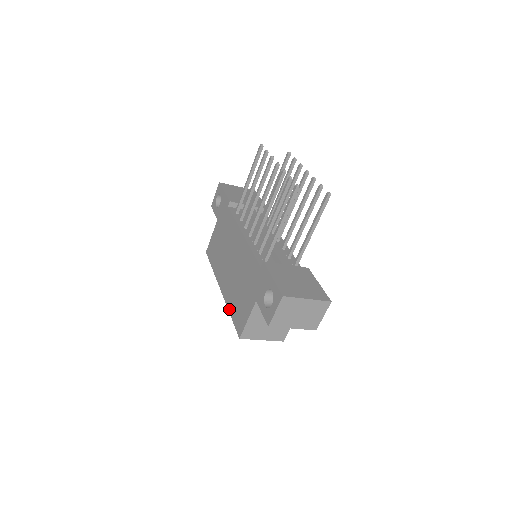
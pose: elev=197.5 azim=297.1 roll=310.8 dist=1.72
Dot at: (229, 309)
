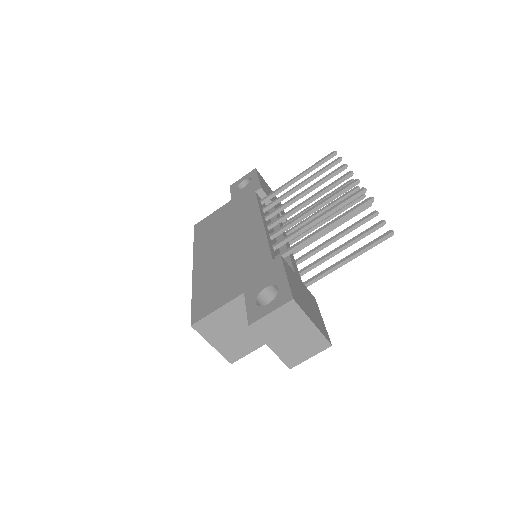
Dot at: (194, 289)
